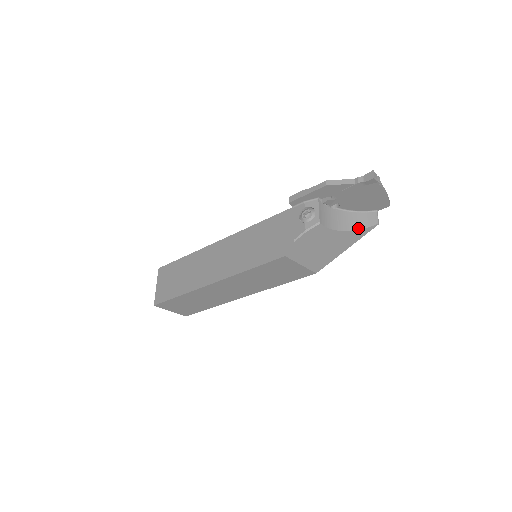
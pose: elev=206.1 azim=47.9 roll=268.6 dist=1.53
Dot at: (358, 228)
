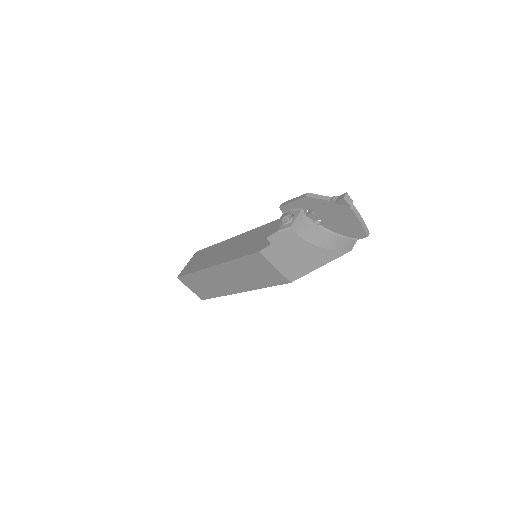
Dot at: (331, 248)
